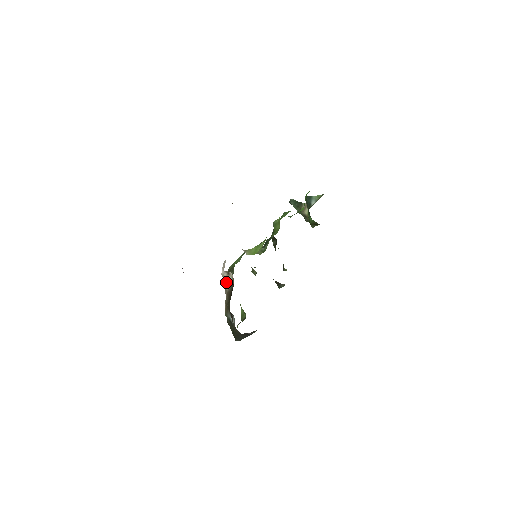
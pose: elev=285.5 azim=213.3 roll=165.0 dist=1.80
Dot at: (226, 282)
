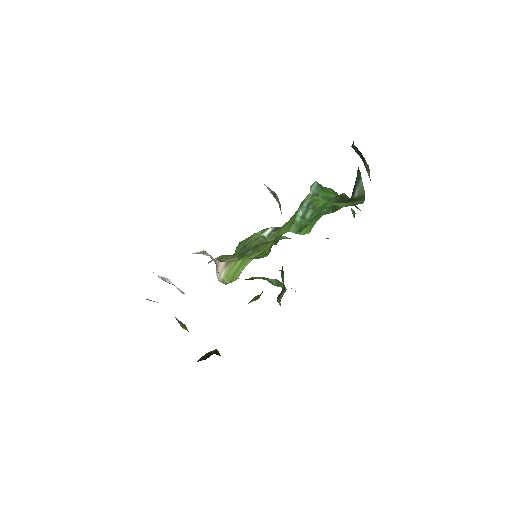
Dot at: occluded
